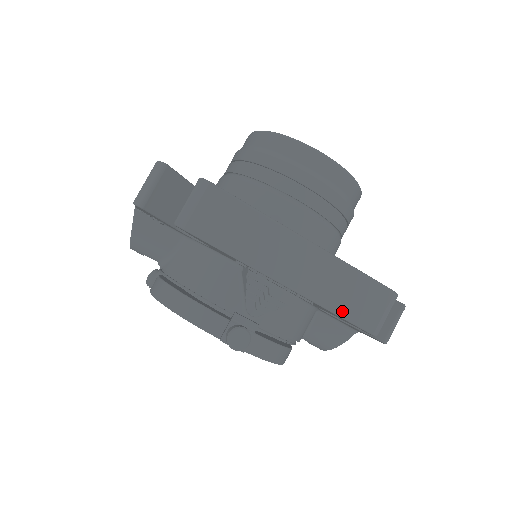
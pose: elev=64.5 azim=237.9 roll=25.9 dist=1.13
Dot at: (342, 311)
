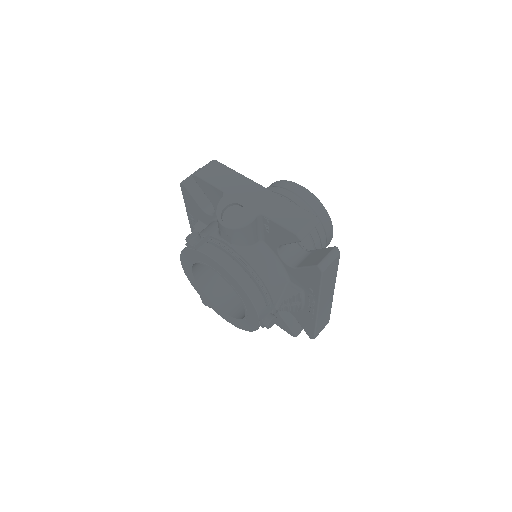
Dot at: (318, 326)
